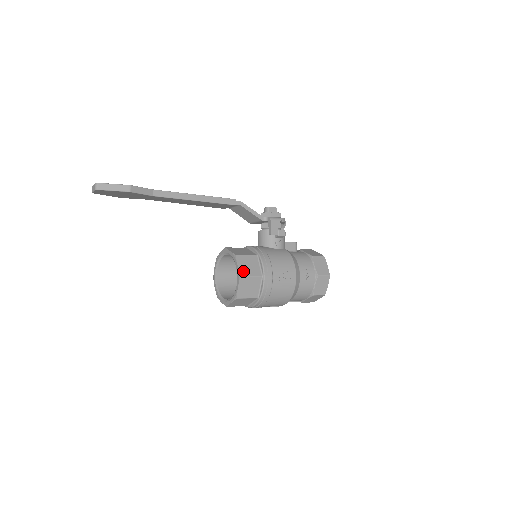
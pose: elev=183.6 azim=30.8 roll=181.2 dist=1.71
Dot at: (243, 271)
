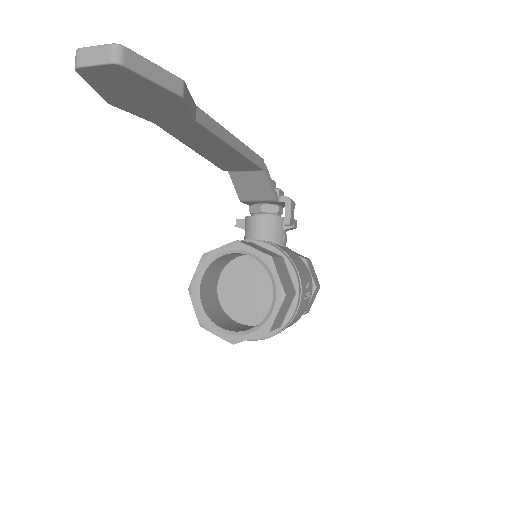
Dot at: (284, 285)
